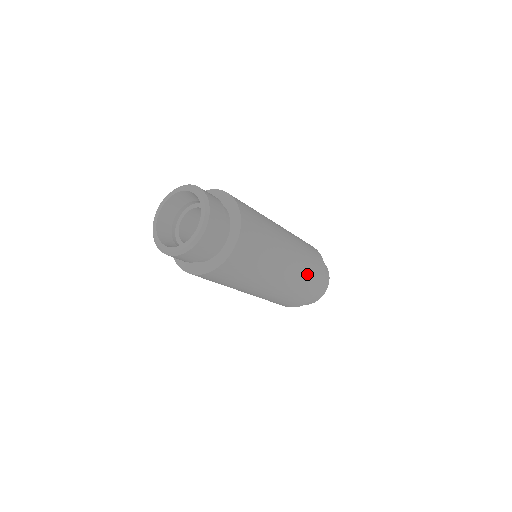
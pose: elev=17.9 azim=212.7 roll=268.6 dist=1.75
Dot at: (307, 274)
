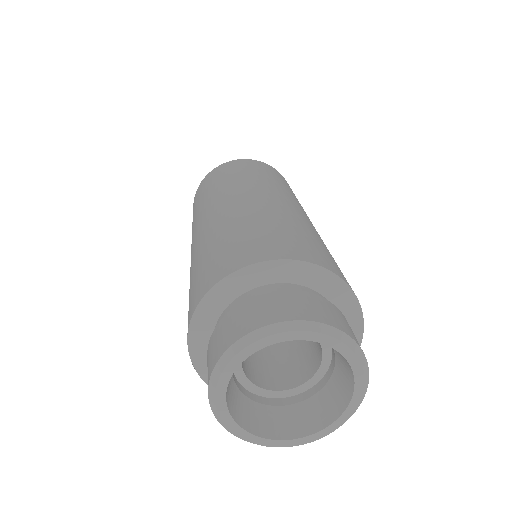
Dot at: occluded
